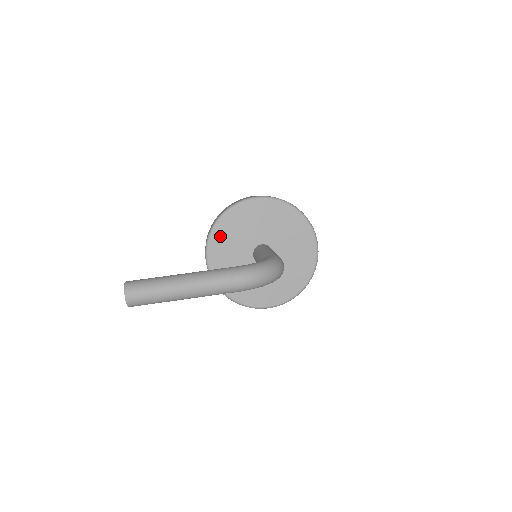
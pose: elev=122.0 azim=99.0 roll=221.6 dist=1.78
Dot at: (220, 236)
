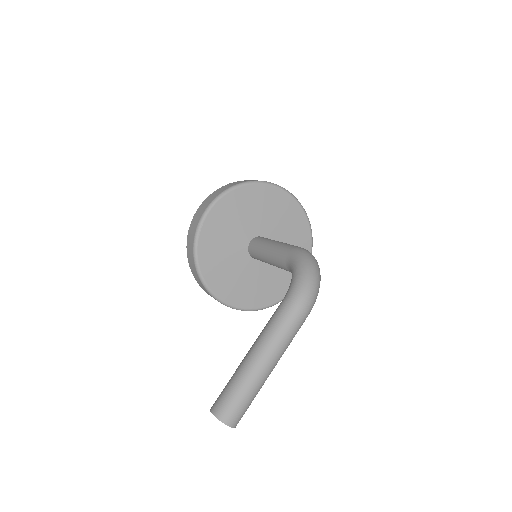
Dot at: (211, 271)
